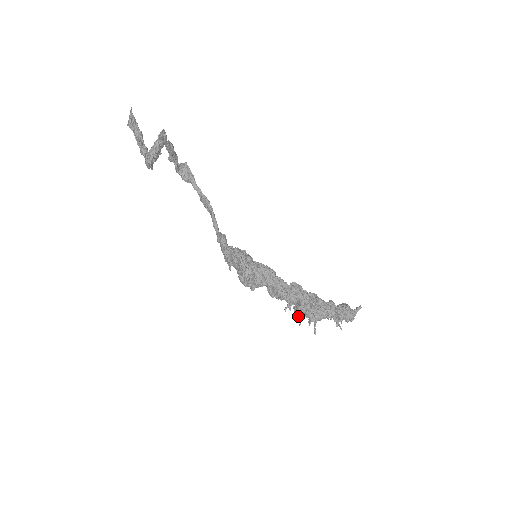
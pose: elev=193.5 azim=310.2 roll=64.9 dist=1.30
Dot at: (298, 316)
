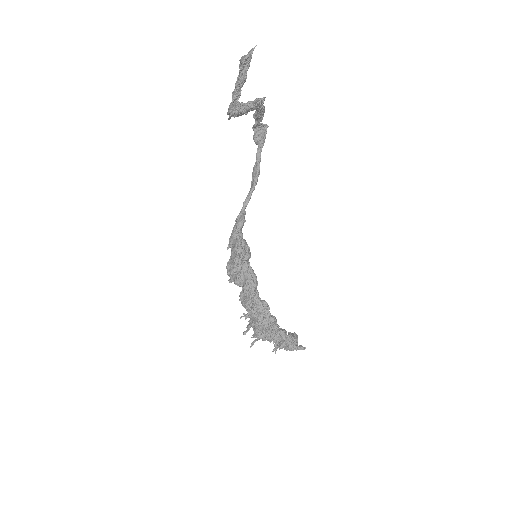
Dot at: (248, 328)
